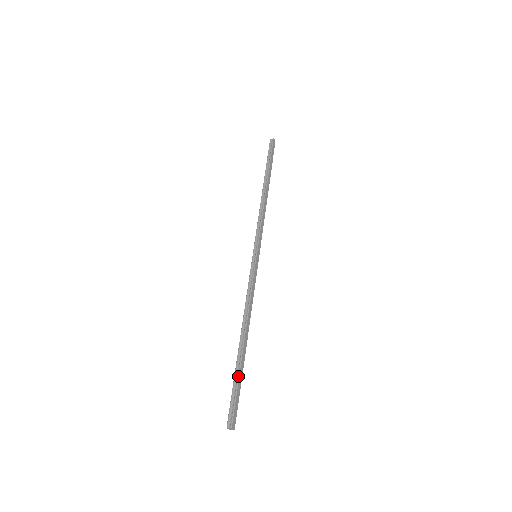
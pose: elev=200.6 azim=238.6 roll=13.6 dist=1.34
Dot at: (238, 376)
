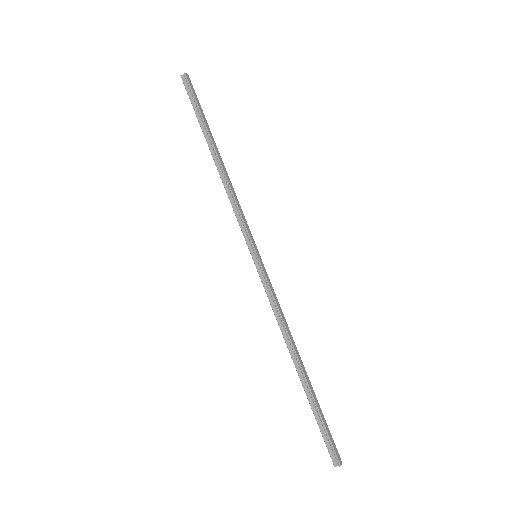
Dot at: (317, 410)
